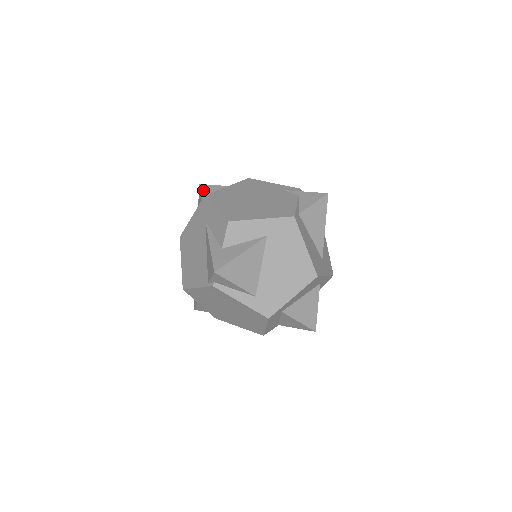
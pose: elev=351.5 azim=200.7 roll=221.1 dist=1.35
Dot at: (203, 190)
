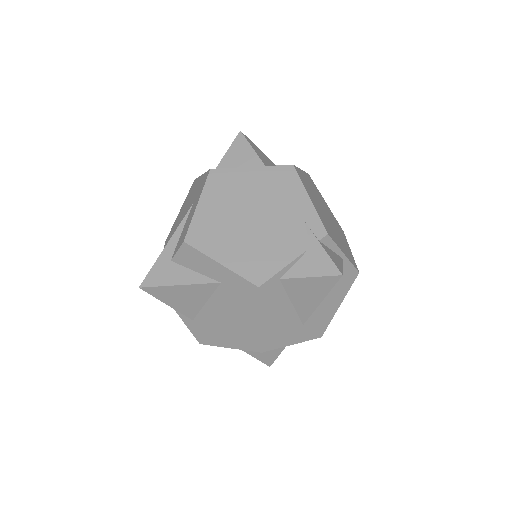
Dot at: (234, 146)
